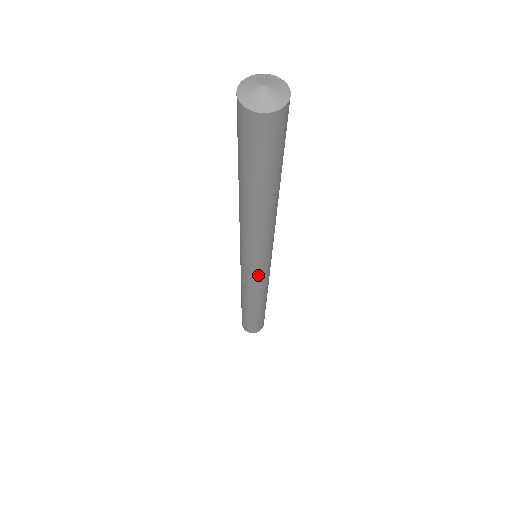
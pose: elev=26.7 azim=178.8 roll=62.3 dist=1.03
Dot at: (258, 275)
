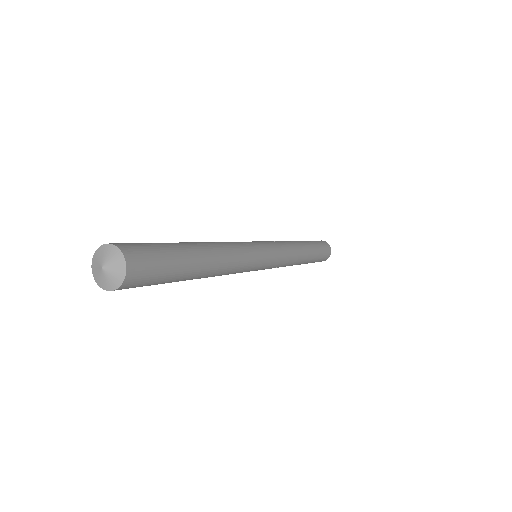
Dot at: occluded
